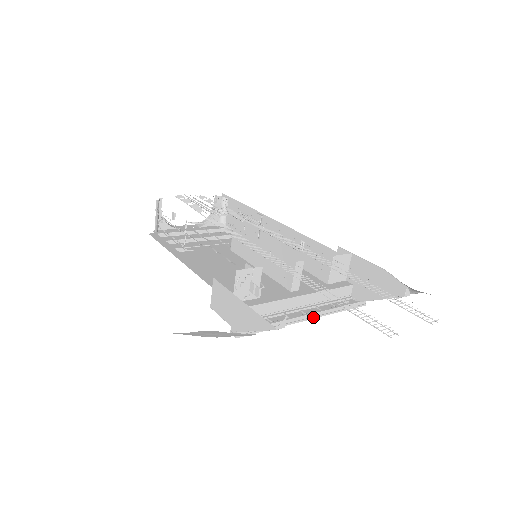
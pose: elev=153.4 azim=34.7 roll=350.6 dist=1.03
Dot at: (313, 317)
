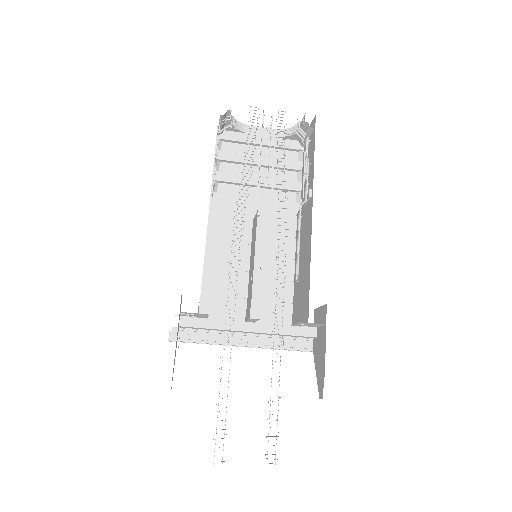
Dot at: (252, 347)
